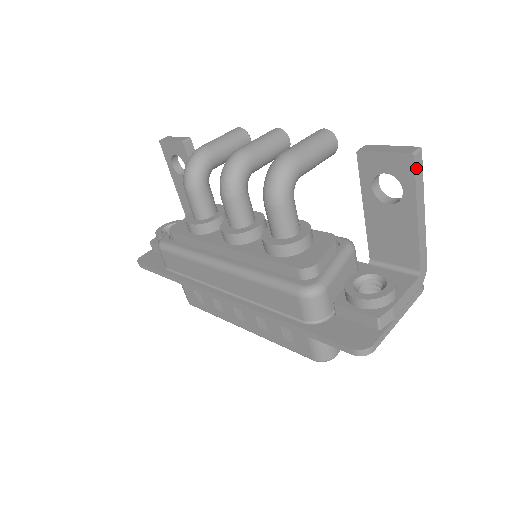
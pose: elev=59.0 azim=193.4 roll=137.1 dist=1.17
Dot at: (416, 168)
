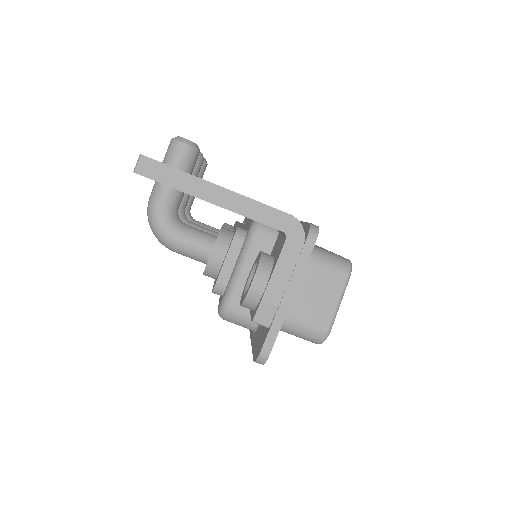
Dot at: (152, 176)
